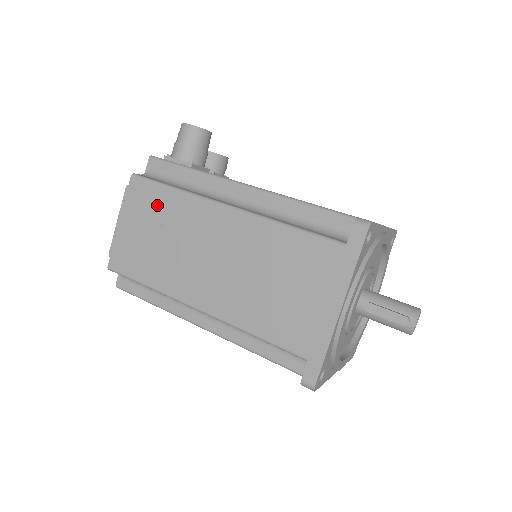
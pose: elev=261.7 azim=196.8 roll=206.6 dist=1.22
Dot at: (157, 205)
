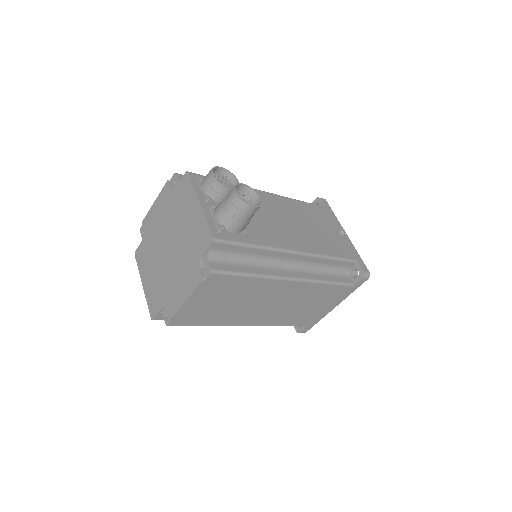
Dot at: (233, 287)
